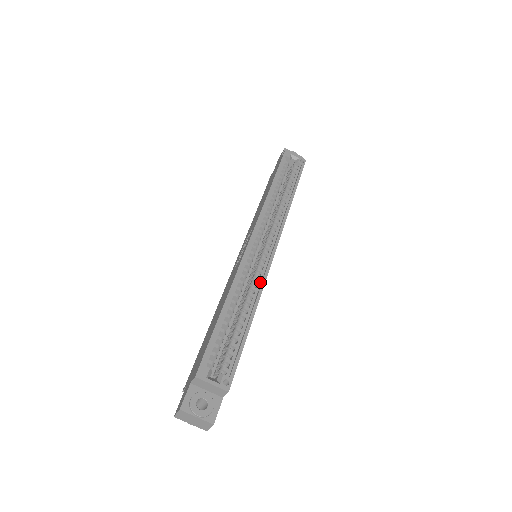
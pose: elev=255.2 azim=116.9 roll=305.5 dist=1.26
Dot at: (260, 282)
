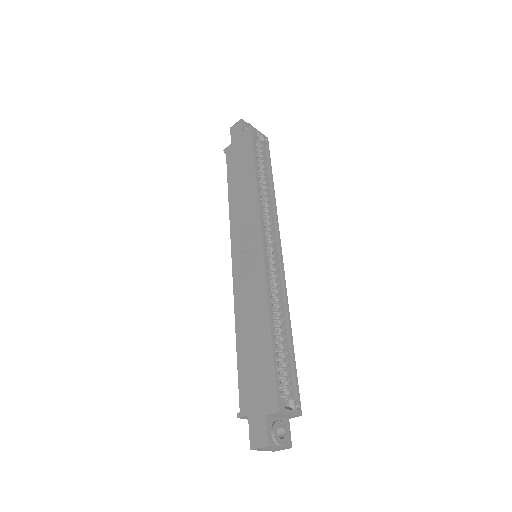
Dot at: (281, 291)
